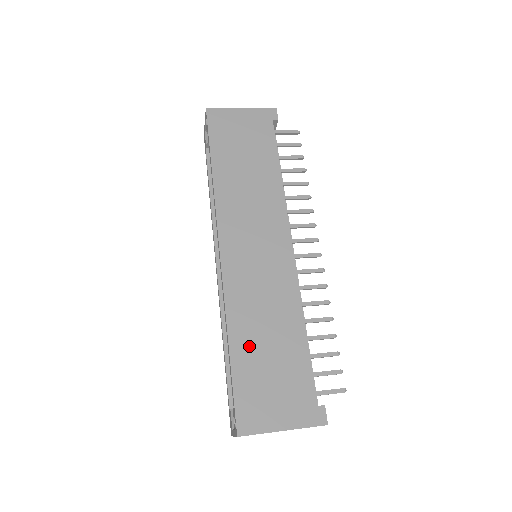
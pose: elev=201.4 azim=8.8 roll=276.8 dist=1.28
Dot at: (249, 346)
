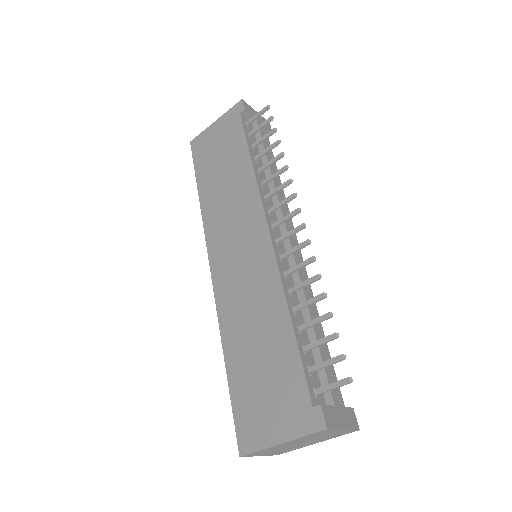
Dot at: (241, 356)
